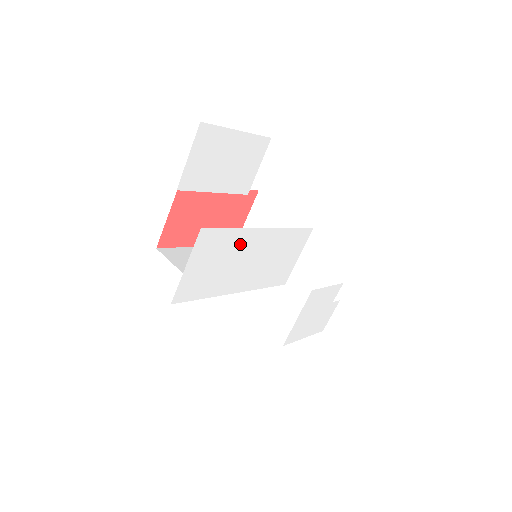
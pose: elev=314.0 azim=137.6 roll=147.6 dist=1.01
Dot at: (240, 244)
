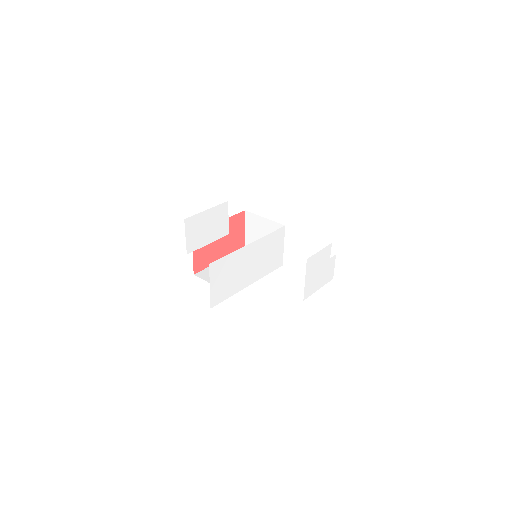
Dot at: (238, 260)
